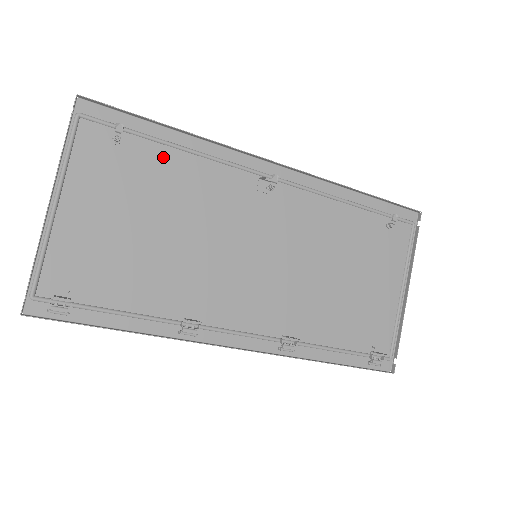
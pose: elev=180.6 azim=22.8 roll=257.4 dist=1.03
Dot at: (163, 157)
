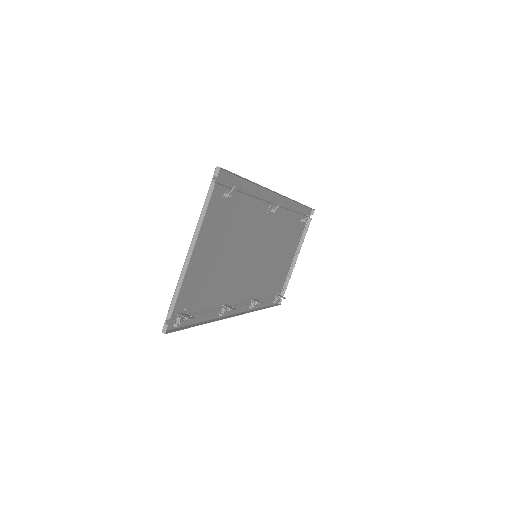
Dot at: (240, 202)
